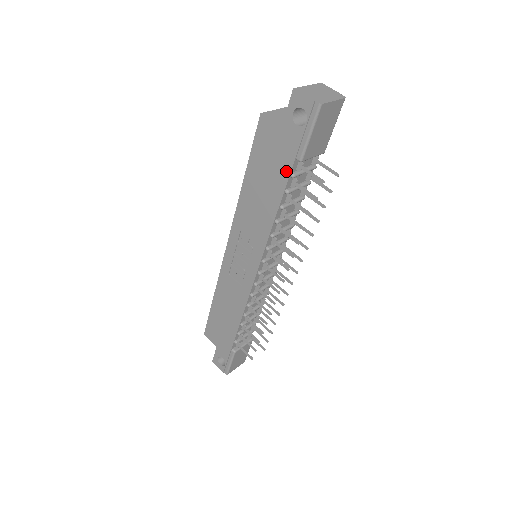
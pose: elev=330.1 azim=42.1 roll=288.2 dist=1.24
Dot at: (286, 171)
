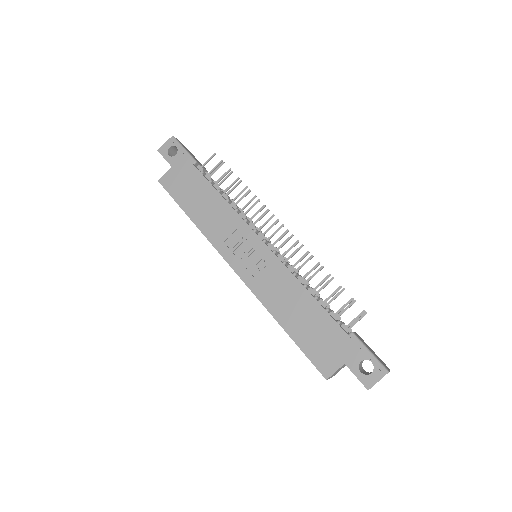
Dot at: (197, 174)
